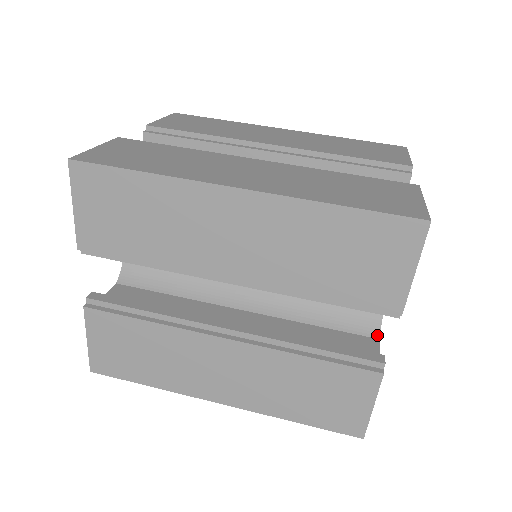
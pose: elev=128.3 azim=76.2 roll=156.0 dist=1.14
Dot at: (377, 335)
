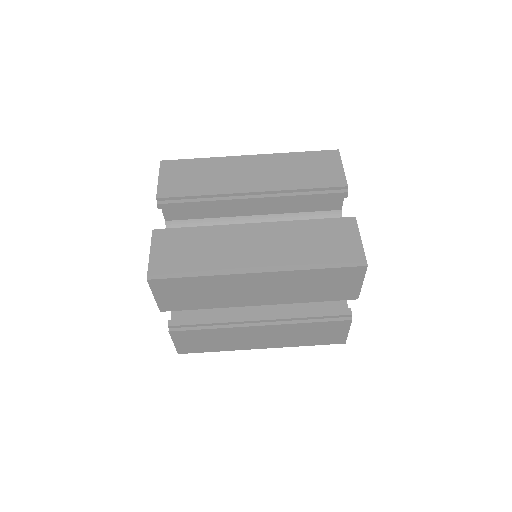
Dot at: occluded
